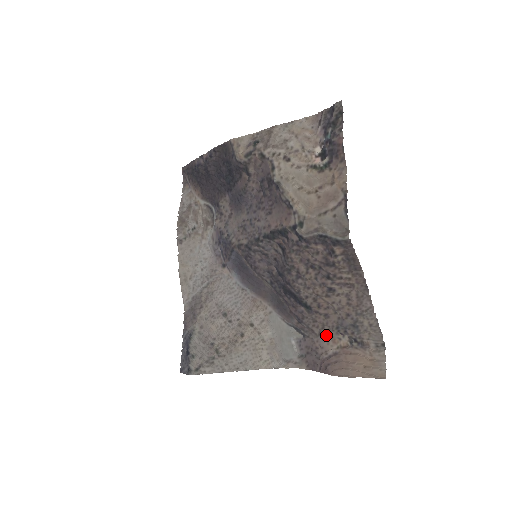
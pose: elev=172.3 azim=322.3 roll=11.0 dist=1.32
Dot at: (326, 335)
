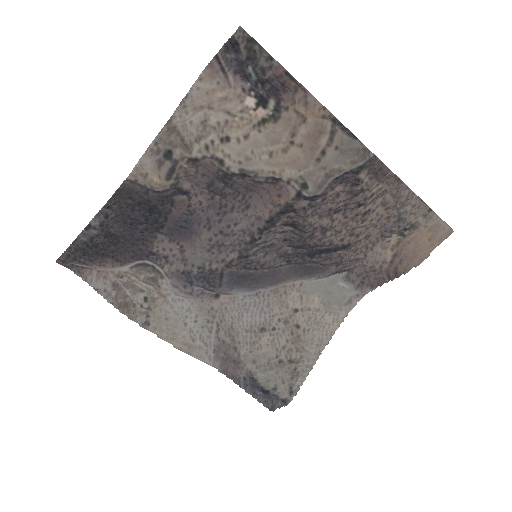
Dot at: (374, 250)
